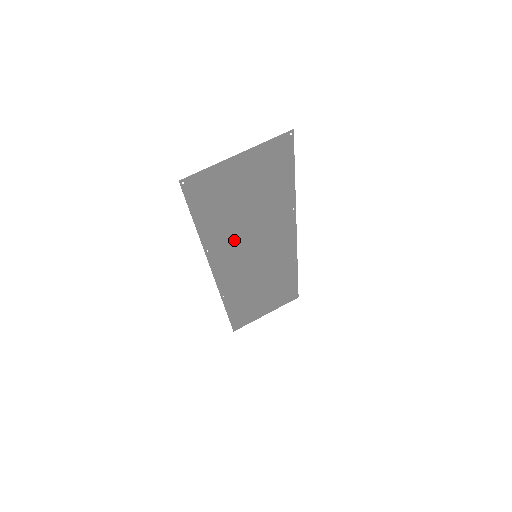
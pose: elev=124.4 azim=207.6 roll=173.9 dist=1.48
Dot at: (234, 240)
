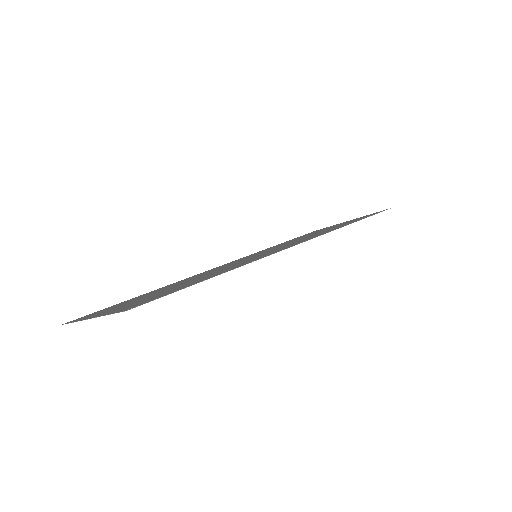
Dot at: (202, 274)
